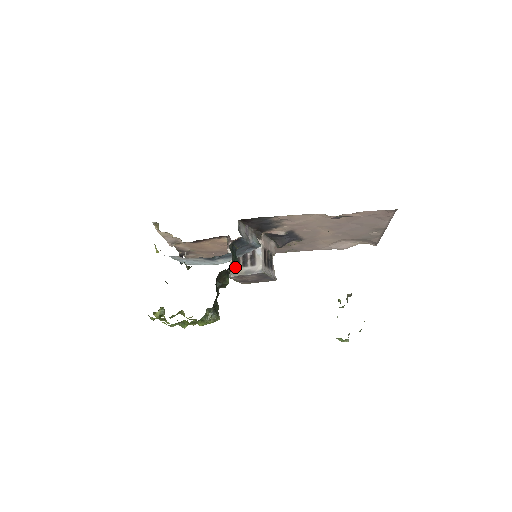
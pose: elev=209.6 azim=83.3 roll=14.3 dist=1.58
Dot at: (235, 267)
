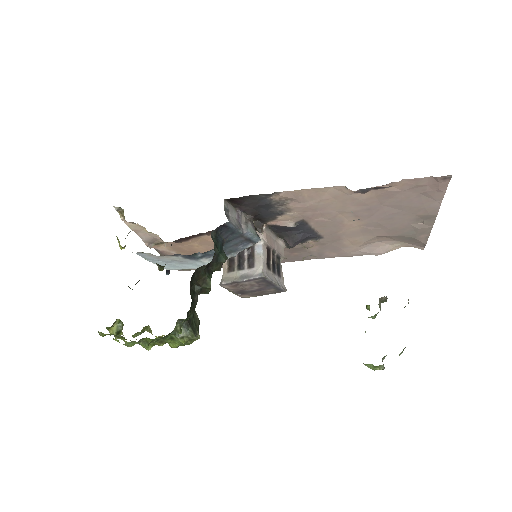
Dot at: (220, 264)
